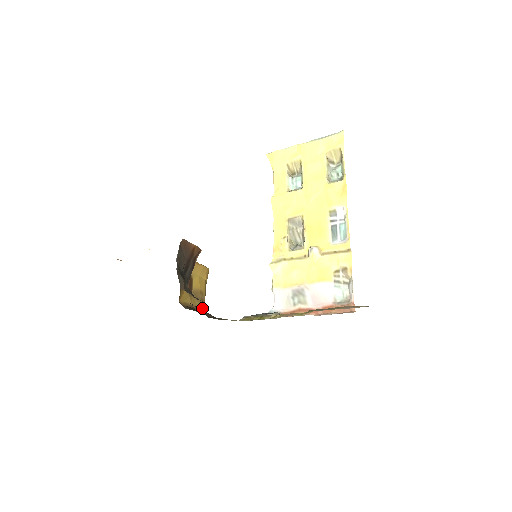
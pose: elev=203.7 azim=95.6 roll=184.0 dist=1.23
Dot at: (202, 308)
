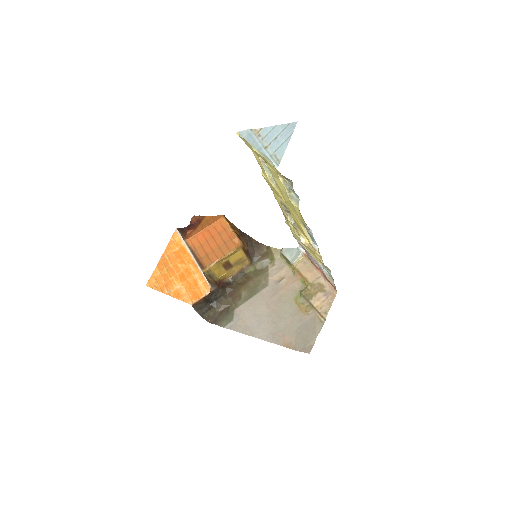
Dot at: (246, 264)
